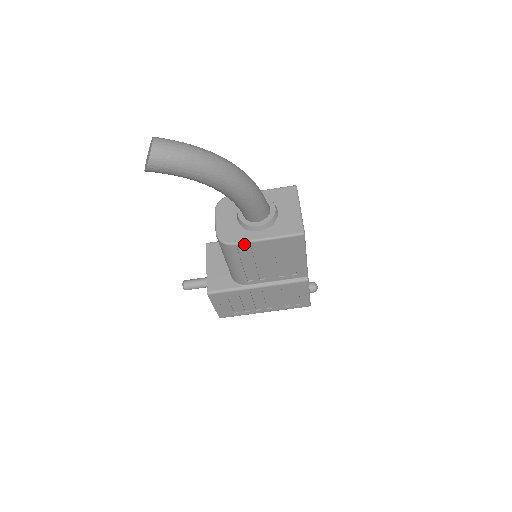
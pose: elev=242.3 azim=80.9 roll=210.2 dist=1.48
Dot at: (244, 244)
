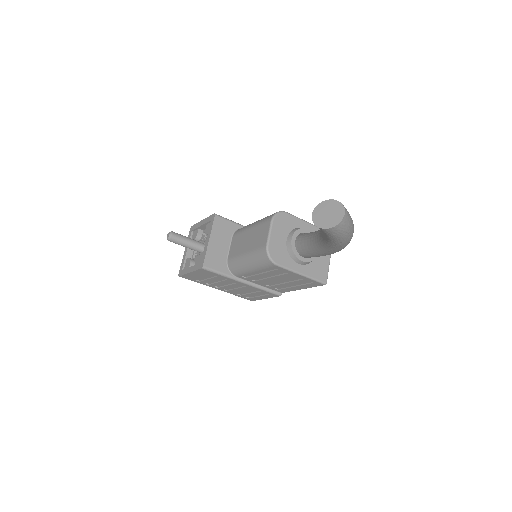
Dot at: (284, 269)
